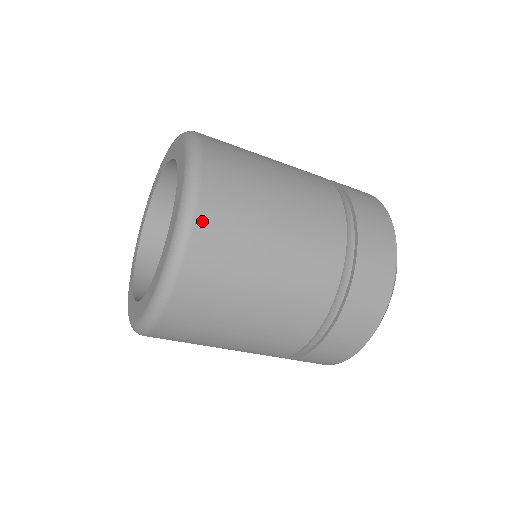
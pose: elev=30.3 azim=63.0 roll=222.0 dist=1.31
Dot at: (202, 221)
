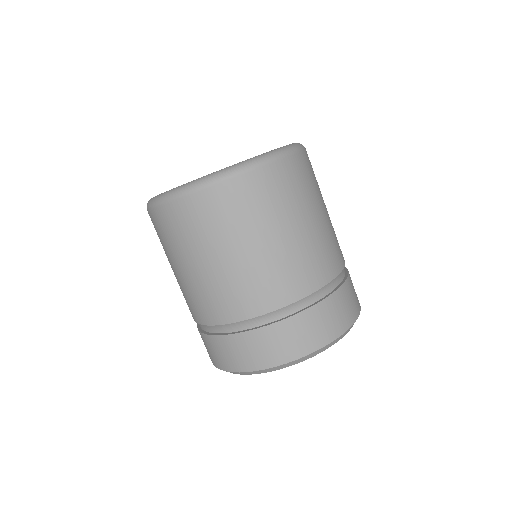
Dot at: (259, 174)
